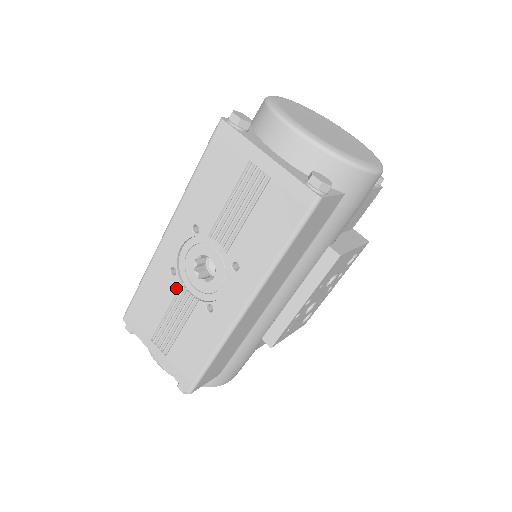
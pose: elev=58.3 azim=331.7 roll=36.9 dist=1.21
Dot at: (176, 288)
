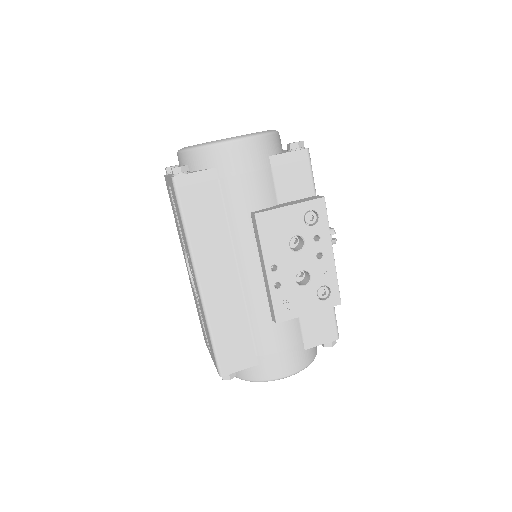
Dot at: (195, 296)
